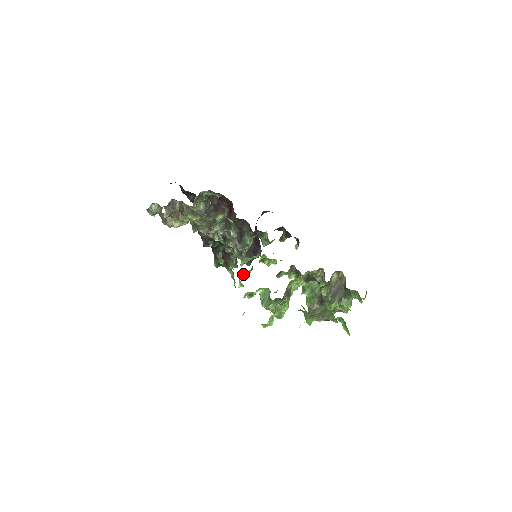
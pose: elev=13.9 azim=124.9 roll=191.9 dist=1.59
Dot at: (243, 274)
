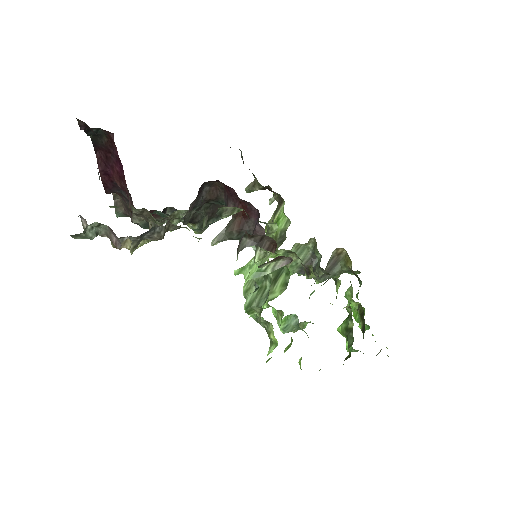
Dot at: occluded
